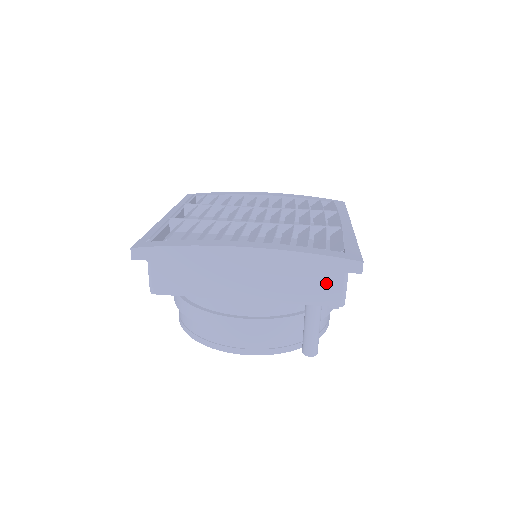
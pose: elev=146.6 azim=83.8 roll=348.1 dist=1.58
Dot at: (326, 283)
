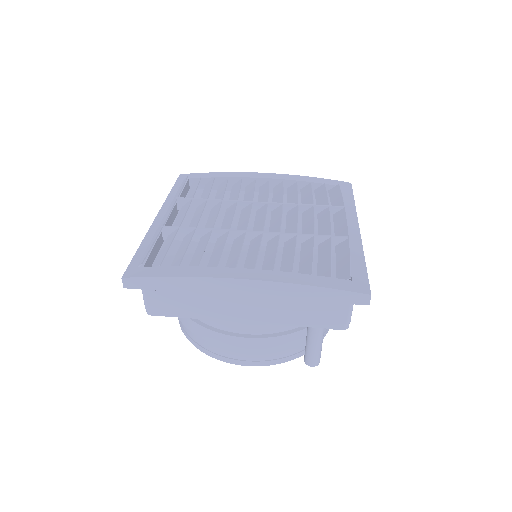
Dot at: (330, 309)
